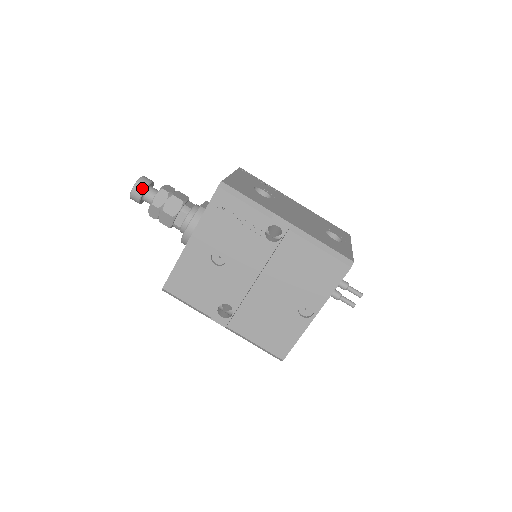
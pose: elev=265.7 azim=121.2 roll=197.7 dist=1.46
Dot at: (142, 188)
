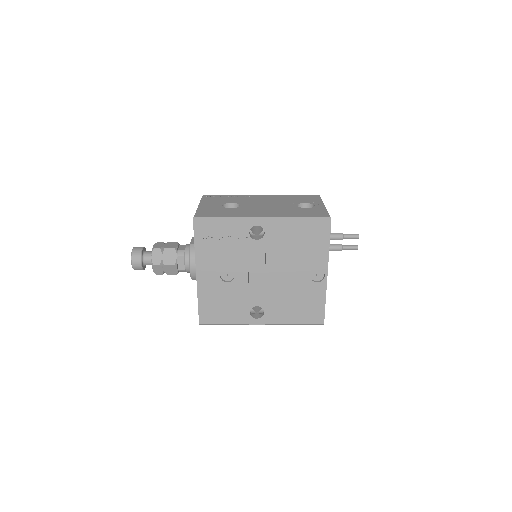
Dot at: (138, 257)
